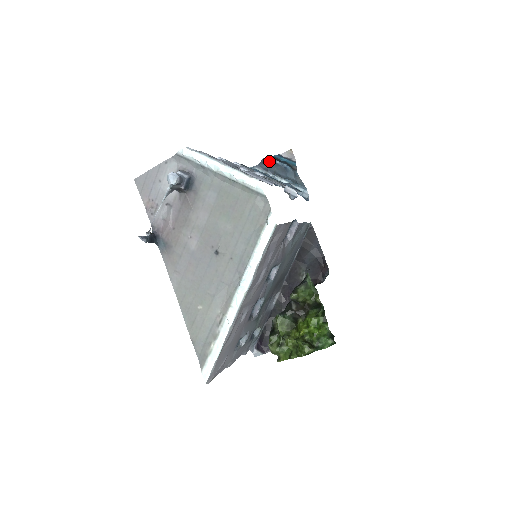
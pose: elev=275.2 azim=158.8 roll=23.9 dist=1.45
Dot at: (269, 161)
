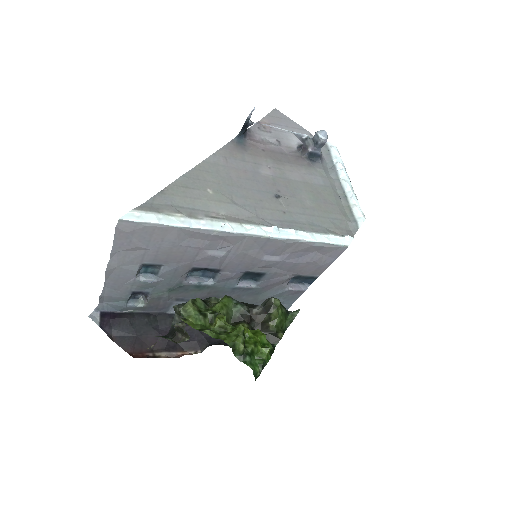
Dot at: occluded
